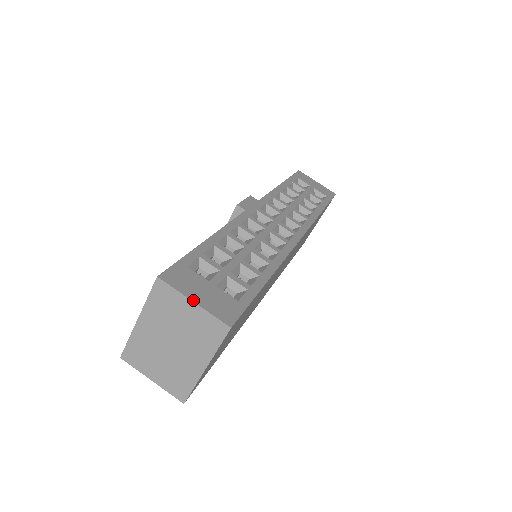
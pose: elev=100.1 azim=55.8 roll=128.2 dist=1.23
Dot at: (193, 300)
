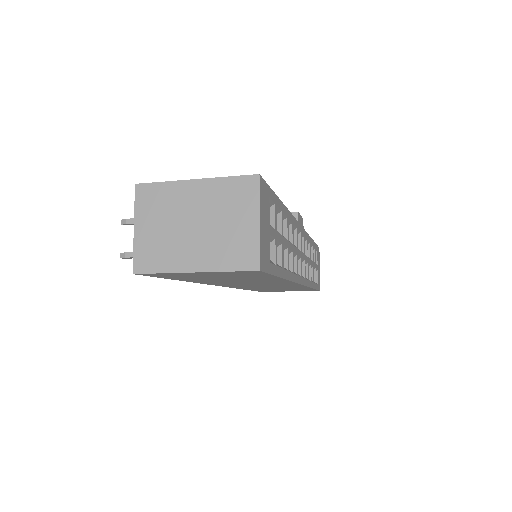
Dot at: (260, 220)
